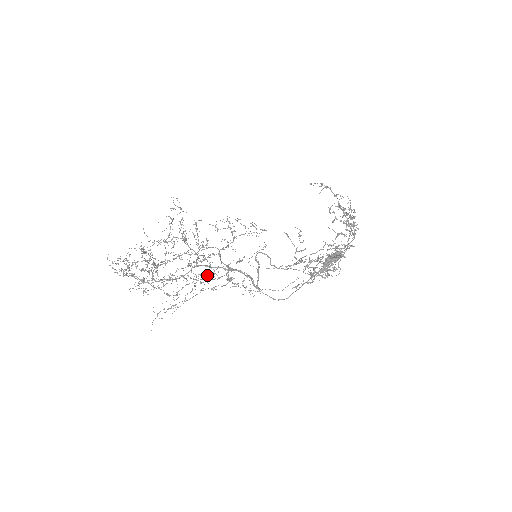
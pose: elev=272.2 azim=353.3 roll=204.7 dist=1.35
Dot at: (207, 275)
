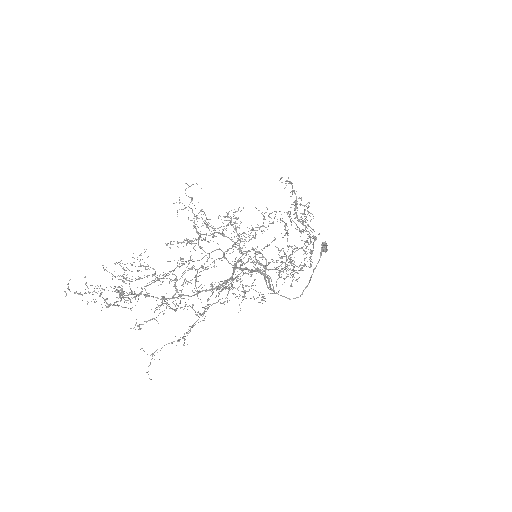
Dot at: (261, 273)
